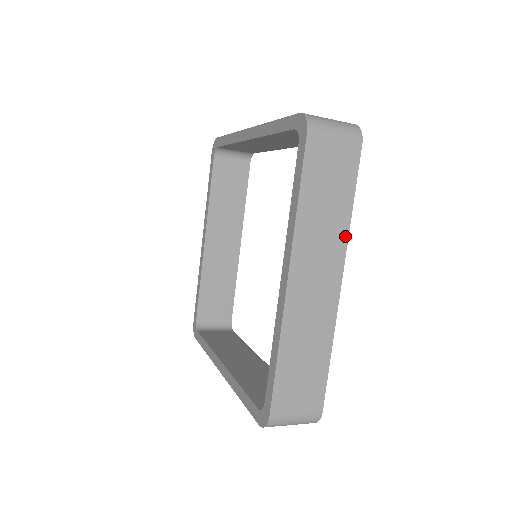
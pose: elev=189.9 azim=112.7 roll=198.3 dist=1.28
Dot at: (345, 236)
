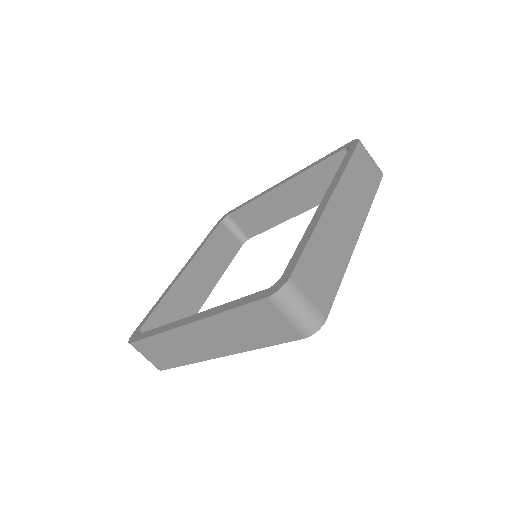
Dot at: (367, 210)
